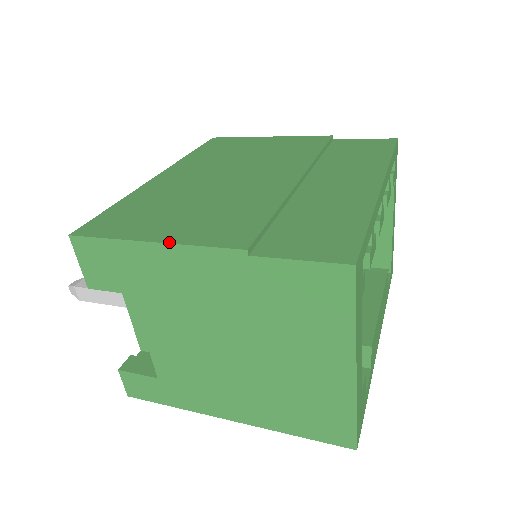
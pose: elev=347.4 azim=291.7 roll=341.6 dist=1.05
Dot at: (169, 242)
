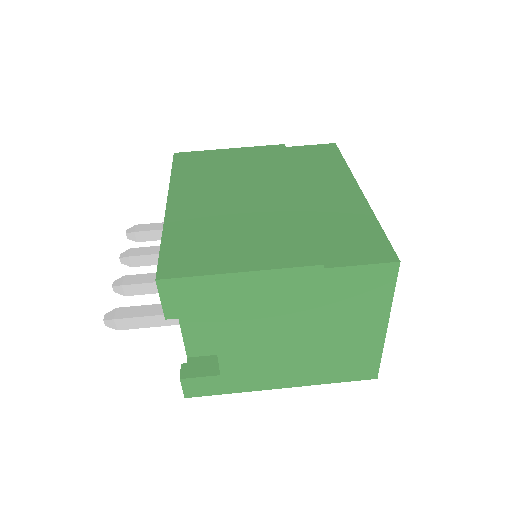
Dot at: (257, 269)
